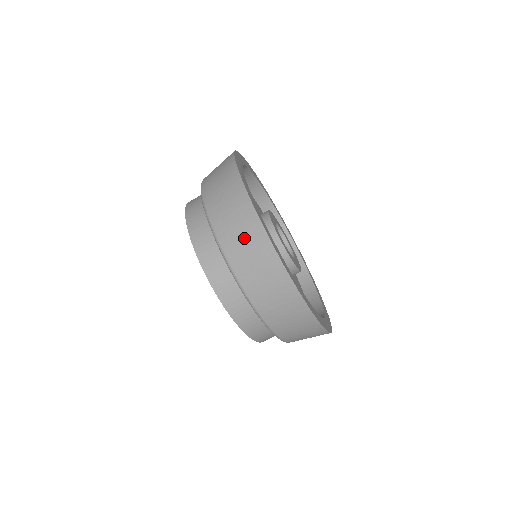
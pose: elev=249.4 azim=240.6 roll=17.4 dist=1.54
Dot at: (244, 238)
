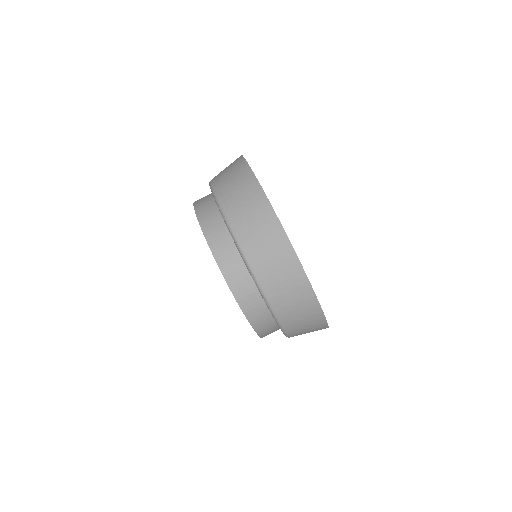
Dot at: (244, 199)
